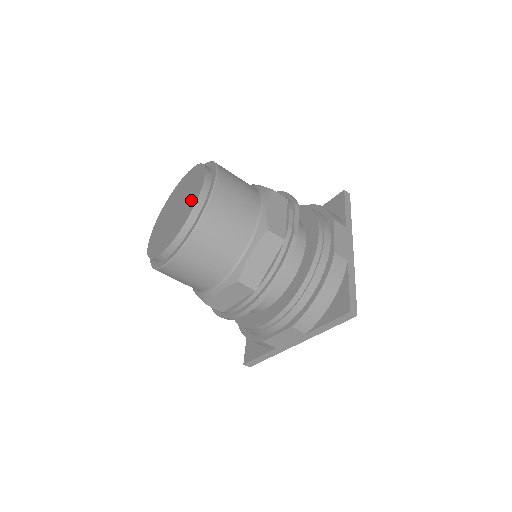
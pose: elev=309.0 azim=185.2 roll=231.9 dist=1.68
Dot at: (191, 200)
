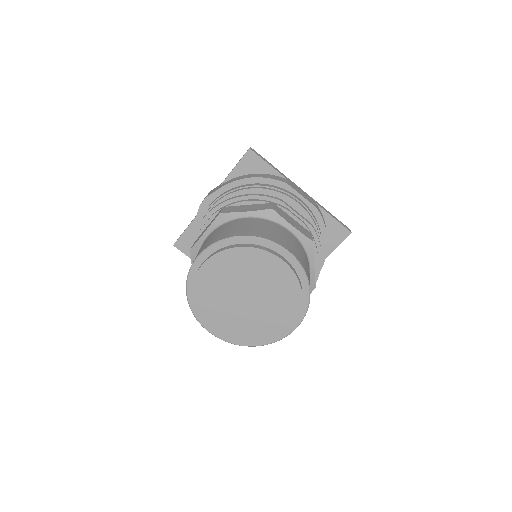
Dot at: (281, 281)
